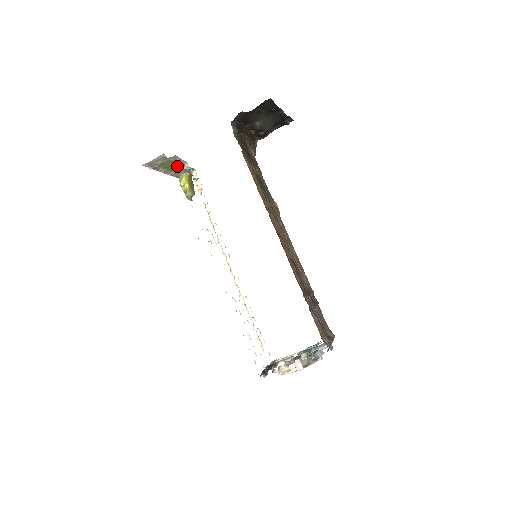
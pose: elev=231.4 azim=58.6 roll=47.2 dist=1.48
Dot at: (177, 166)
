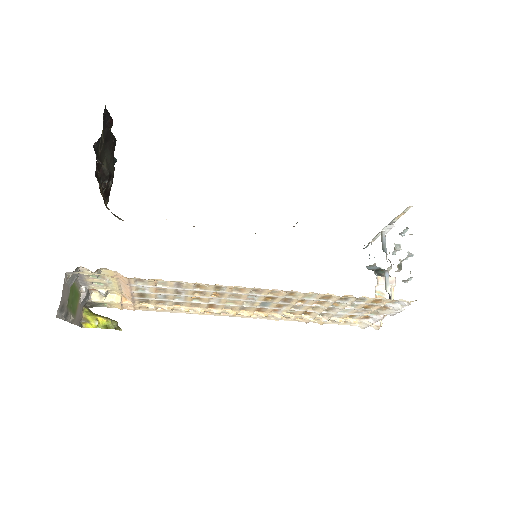
Dot at: (76, 300)
